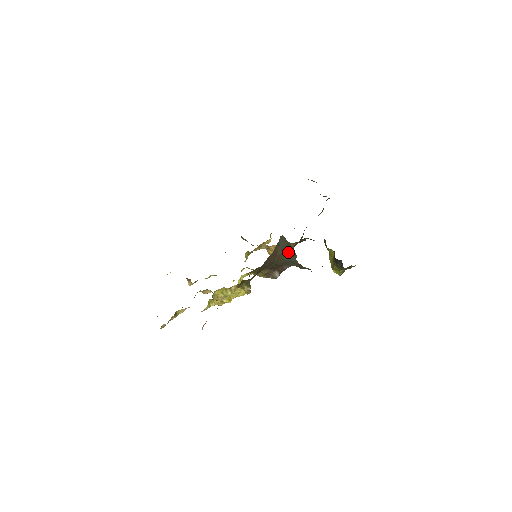
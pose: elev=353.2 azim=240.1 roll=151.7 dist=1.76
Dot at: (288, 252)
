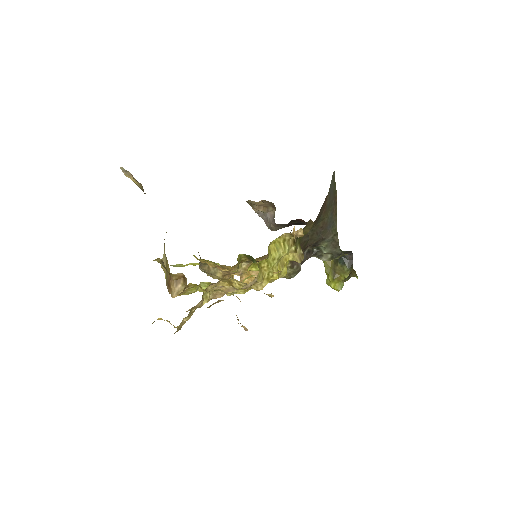
Dot at: (332, 206)
